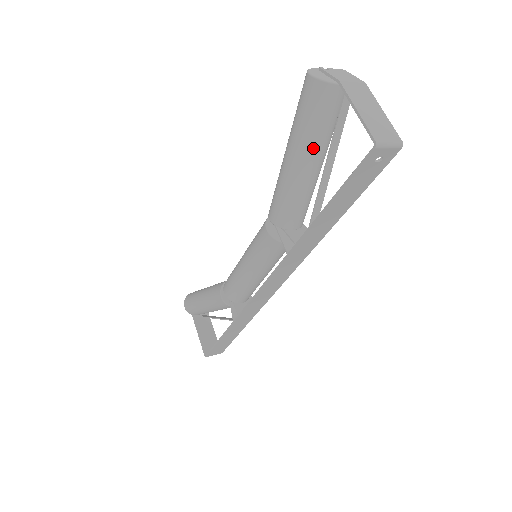
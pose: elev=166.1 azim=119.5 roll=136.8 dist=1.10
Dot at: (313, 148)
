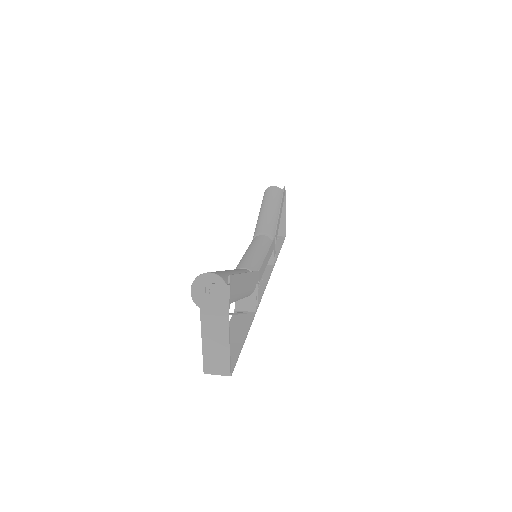
Dot at: occluded
